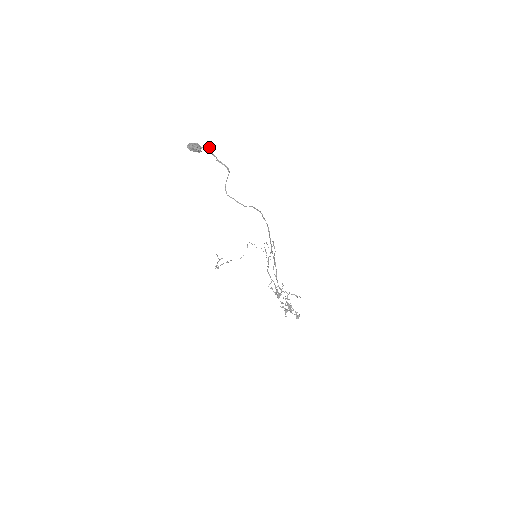
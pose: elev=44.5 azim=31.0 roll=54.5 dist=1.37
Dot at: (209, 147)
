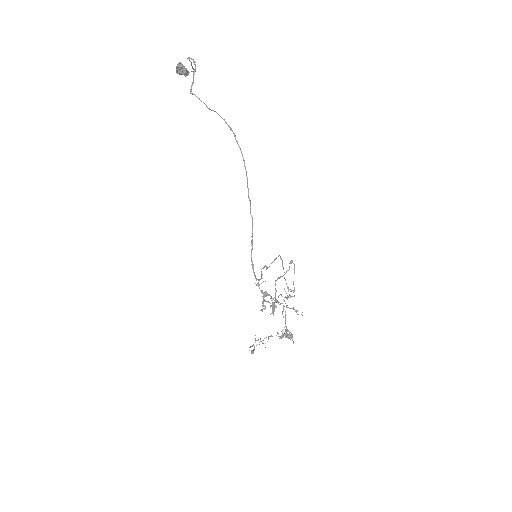
Dot at: occluded
